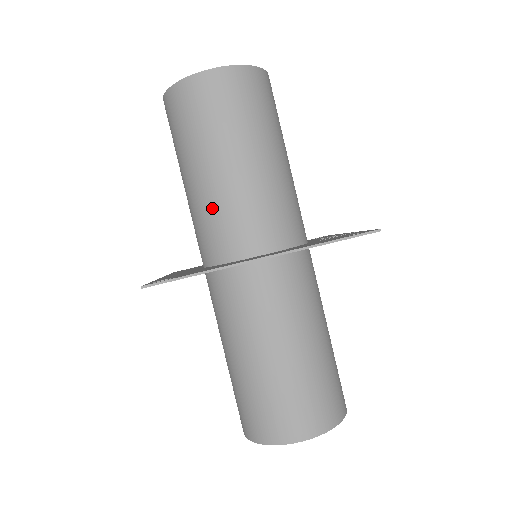
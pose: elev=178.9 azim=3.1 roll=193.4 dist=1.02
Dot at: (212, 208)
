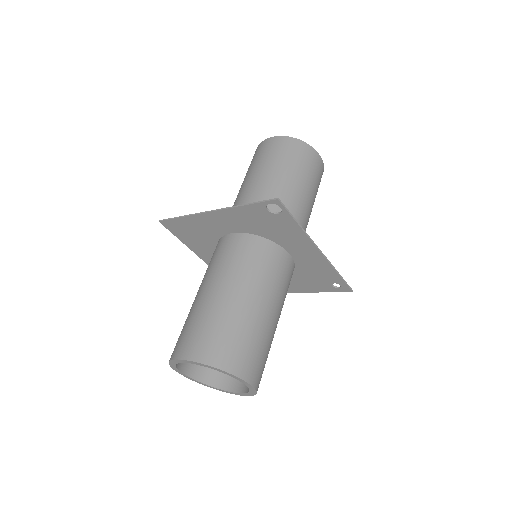
Dot at: occluded
